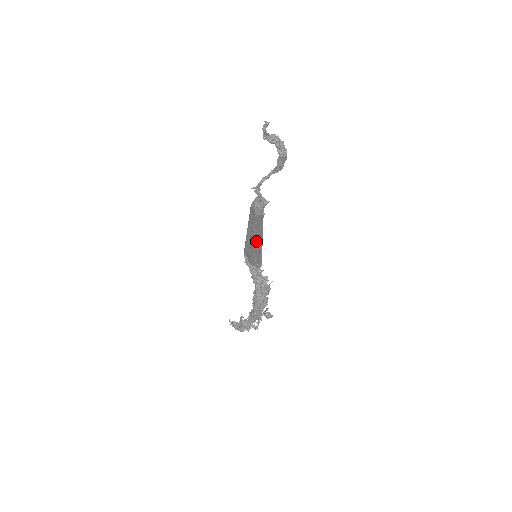
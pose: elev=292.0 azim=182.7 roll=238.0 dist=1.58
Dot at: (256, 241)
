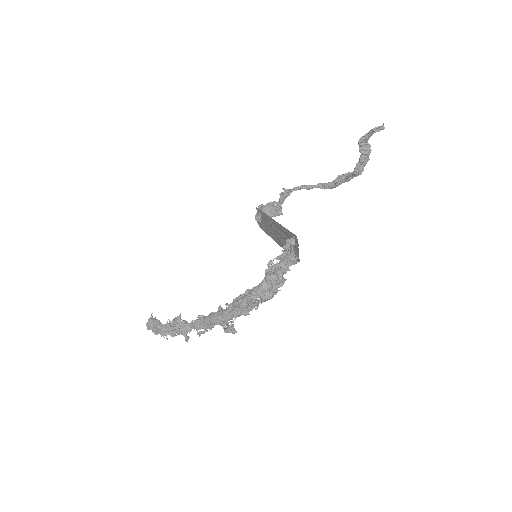
Dot at: (275, 239)
